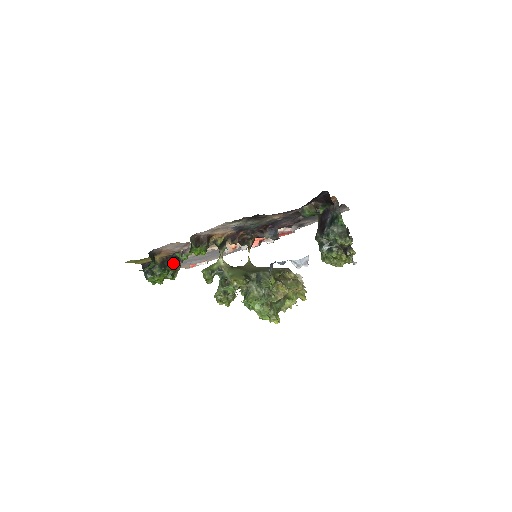
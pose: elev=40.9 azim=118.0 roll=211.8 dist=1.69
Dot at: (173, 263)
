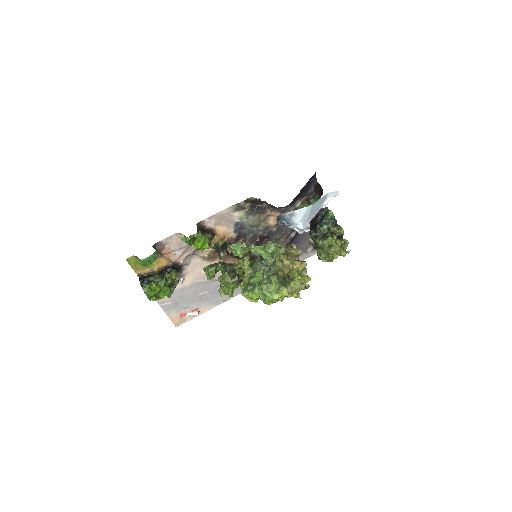
Dot at: (172, 271)
